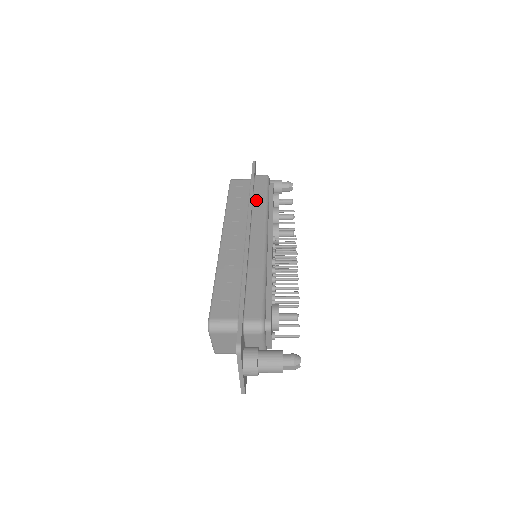
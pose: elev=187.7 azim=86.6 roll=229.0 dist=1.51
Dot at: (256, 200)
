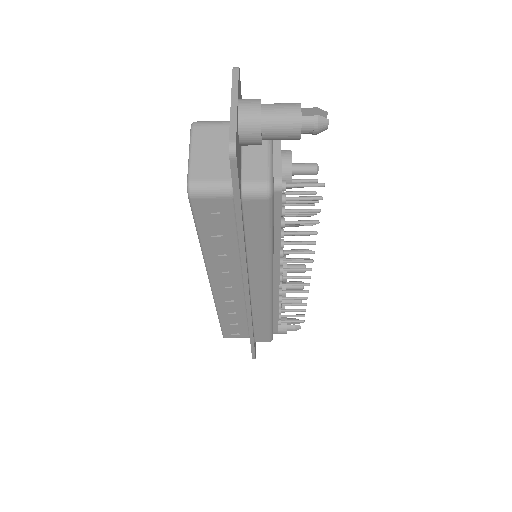
Dot at: occluded
